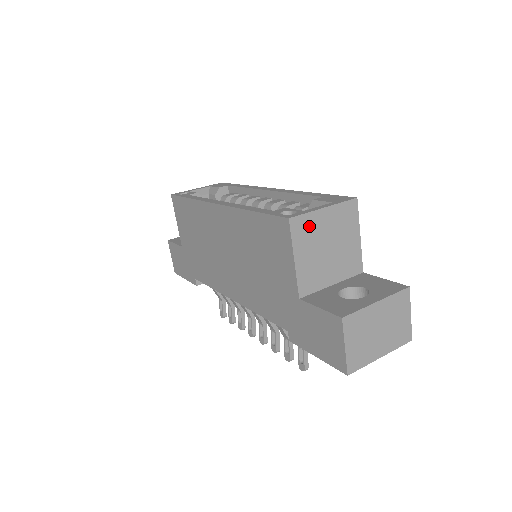
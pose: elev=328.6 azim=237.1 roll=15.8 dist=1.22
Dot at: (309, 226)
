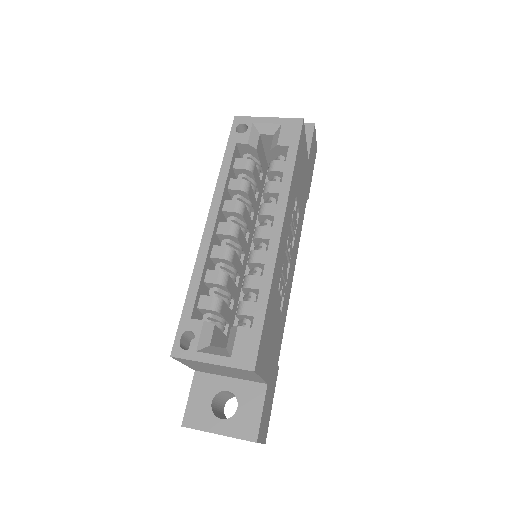
Dot at: (195, 362)
